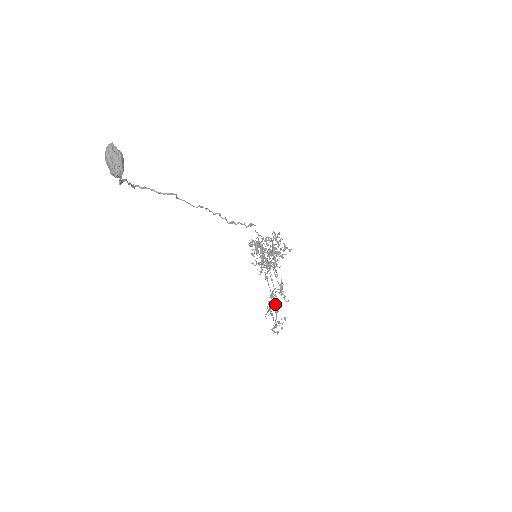
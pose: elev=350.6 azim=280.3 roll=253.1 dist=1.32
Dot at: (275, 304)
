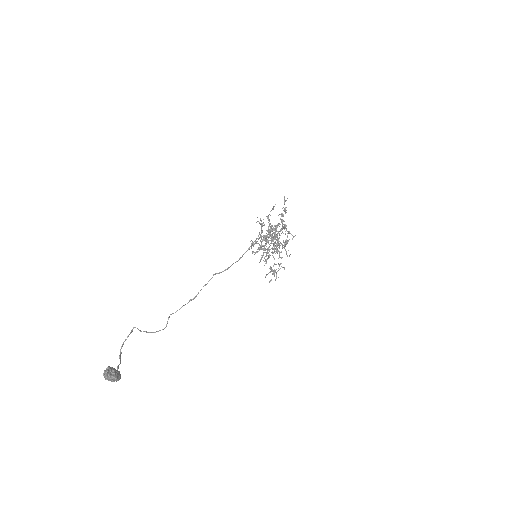
Dot at: (273, 274)
